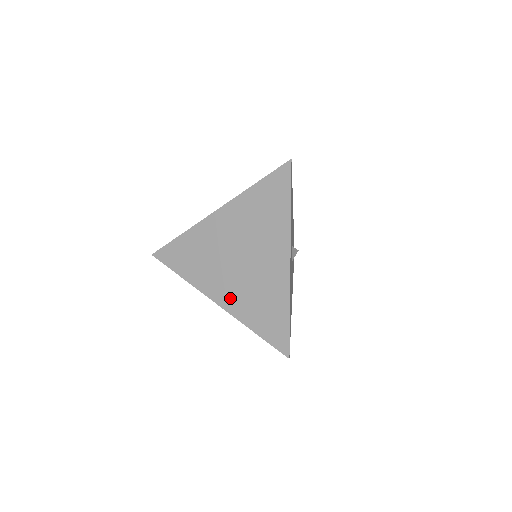
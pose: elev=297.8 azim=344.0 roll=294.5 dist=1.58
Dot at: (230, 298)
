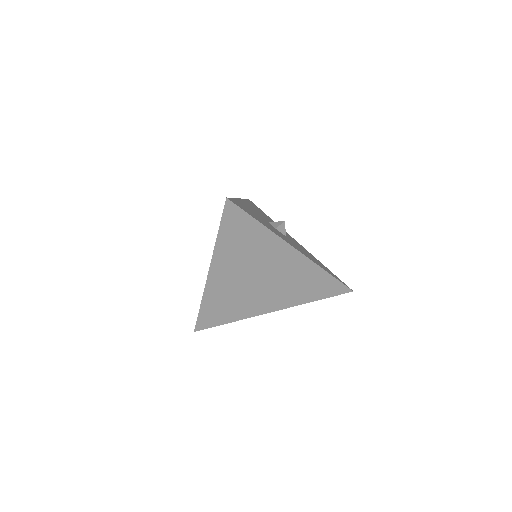
Dot at: (220, 283)
